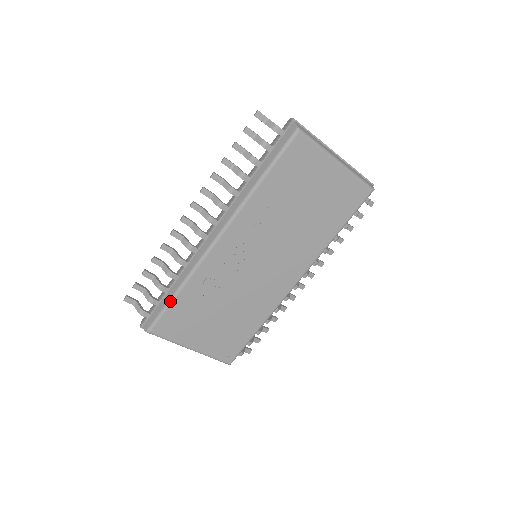
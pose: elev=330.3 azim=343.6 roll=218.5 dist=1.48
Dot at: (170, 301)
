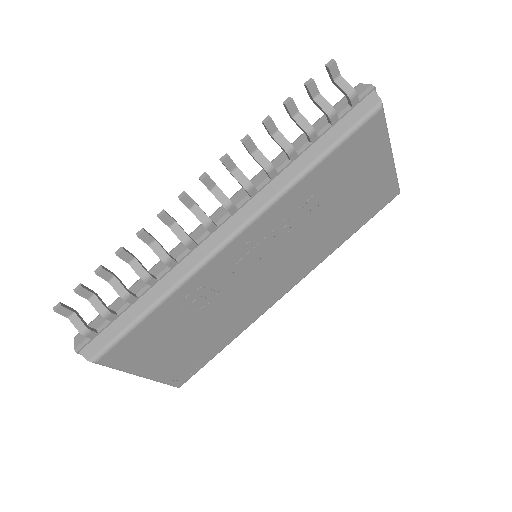
Dot at: (141, 318)
